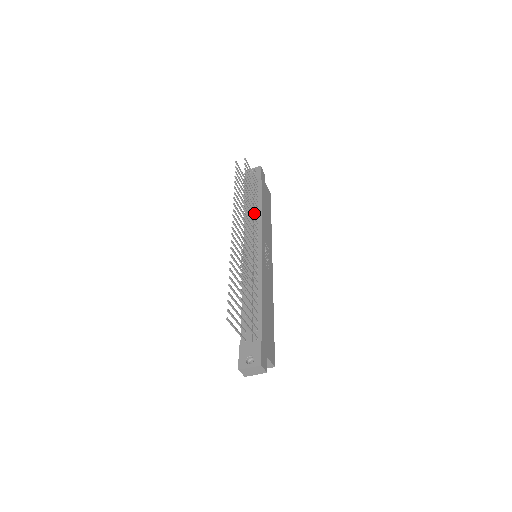
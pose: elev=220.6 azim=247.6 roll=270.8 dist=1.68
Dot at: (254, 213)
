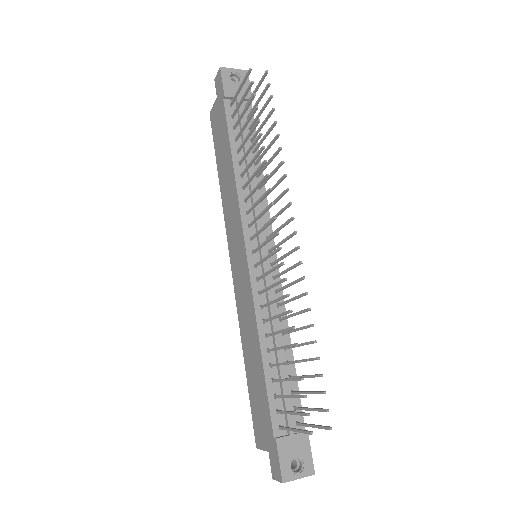
Dot at: (265, 182)
